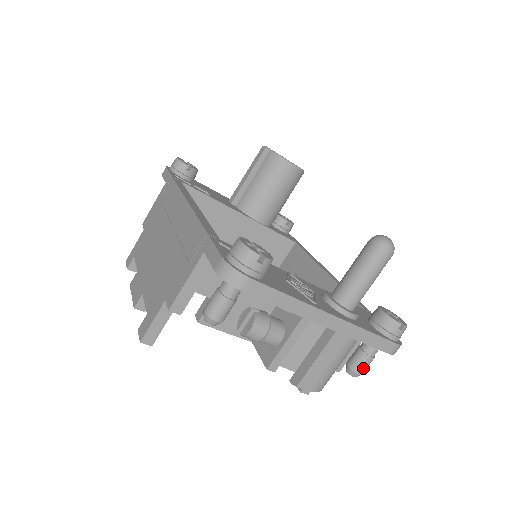
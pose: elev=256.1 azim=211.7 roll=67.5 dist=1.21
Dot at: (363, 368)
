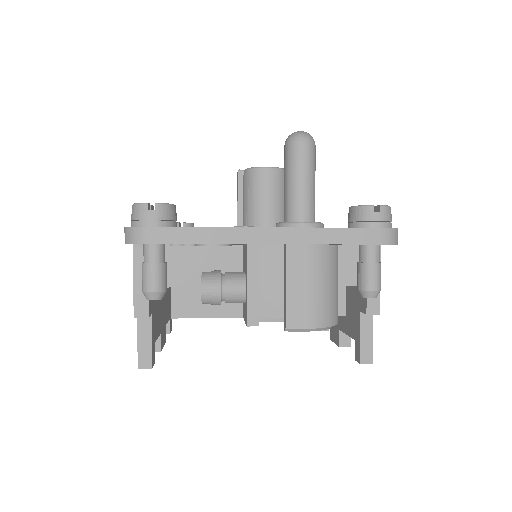
Dot at: (372, 281)
